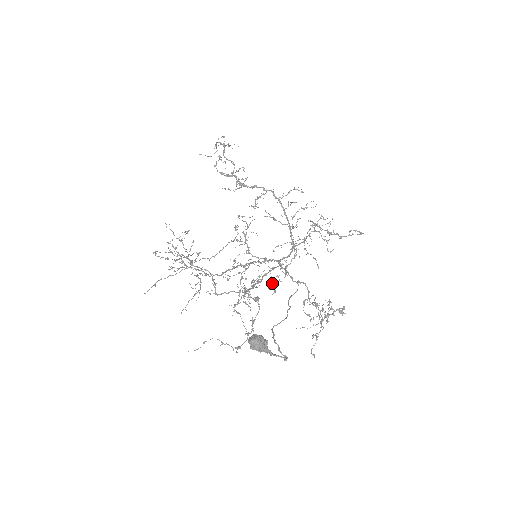
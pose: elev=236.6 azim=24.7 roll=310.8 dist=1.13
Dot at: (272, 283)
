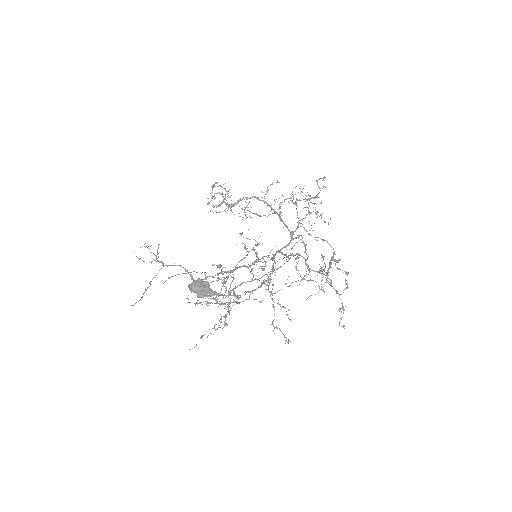
Dot at: (264, 266)
